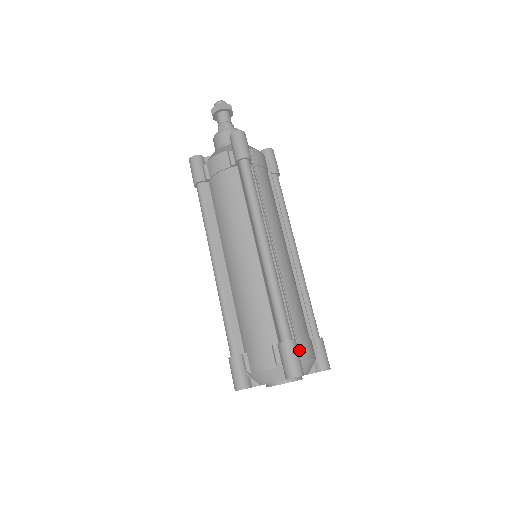
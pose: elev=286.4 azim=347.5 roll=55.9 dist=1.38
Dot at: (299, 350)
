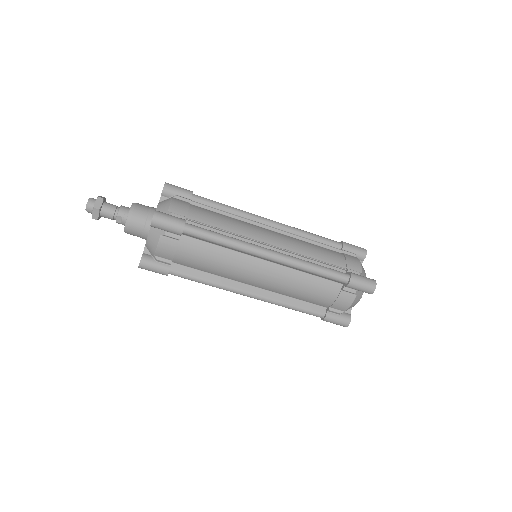
Dot at: (355, 272)
